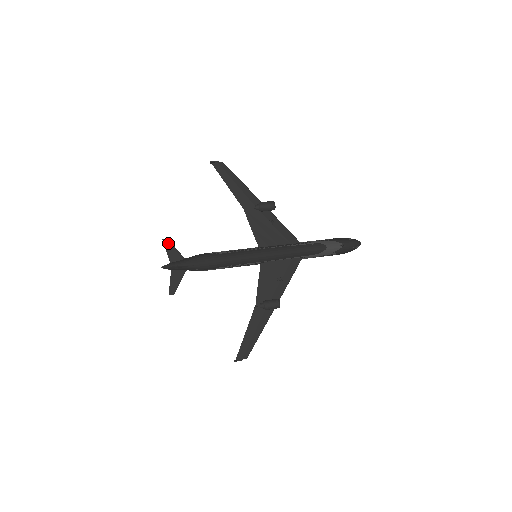
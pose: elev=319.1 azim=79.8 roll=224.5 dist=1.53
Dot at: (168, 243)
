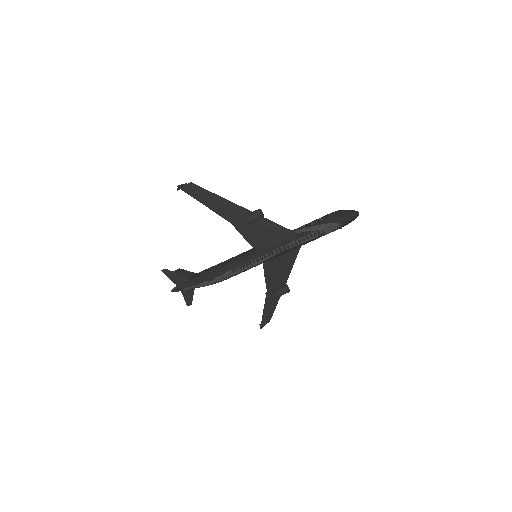
Dot at: (168, 272)
